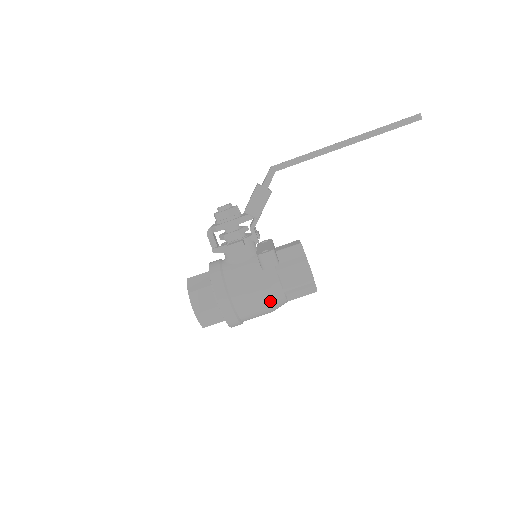
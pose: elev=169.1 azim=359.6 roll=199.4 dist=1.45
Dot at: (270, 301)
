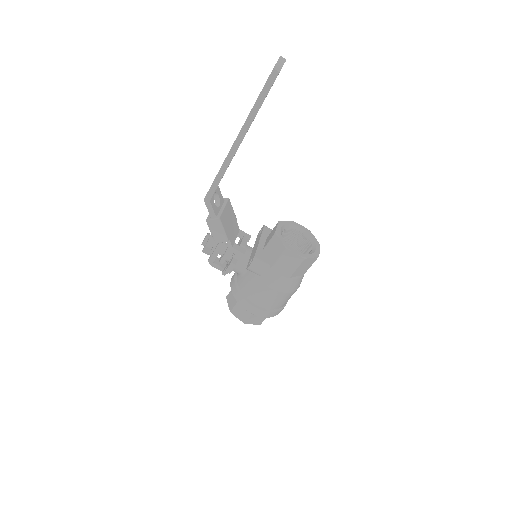
Dot at: (284, 290)
